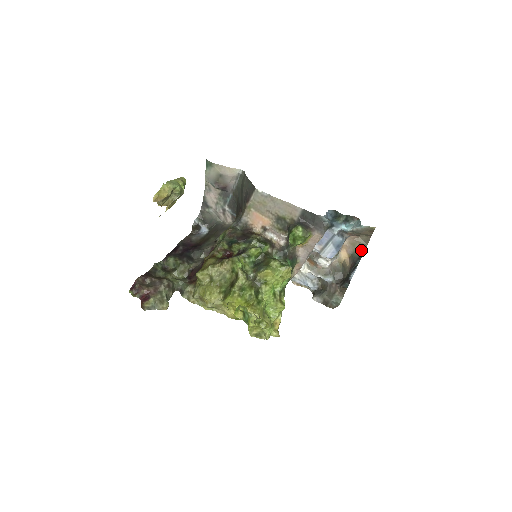
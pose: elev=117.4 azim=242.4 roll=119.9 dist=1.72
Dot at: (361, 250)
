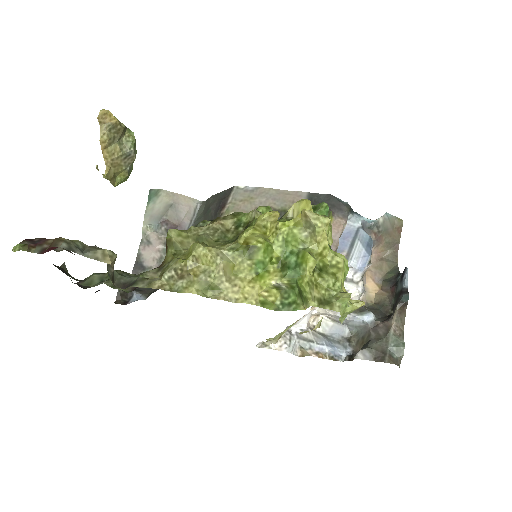
Dot at: (393, 270)
